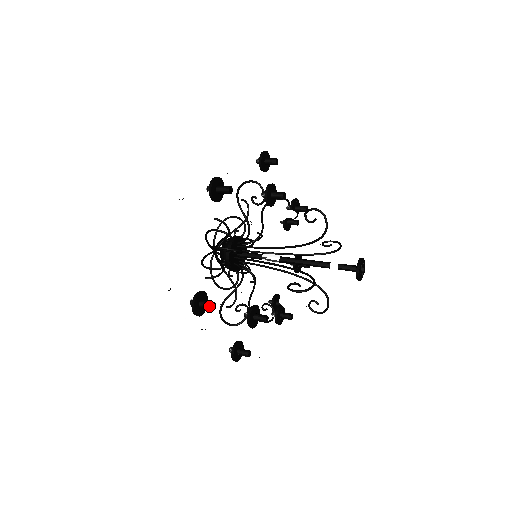
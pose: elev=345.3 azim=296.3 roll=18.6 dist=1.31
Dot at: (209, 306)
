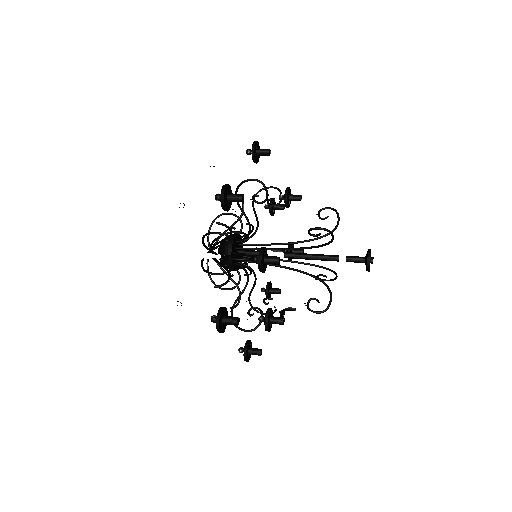
Dot at: (239, 194)
